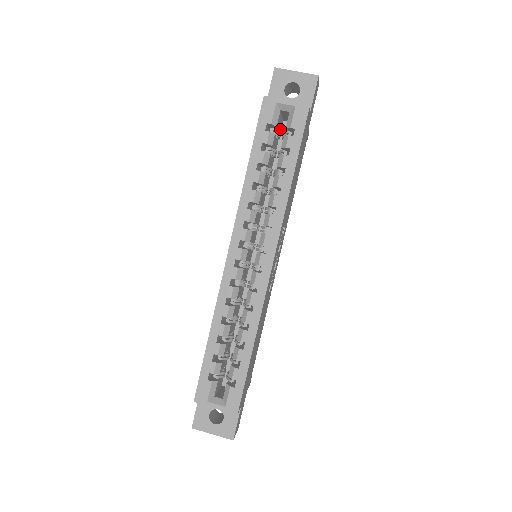
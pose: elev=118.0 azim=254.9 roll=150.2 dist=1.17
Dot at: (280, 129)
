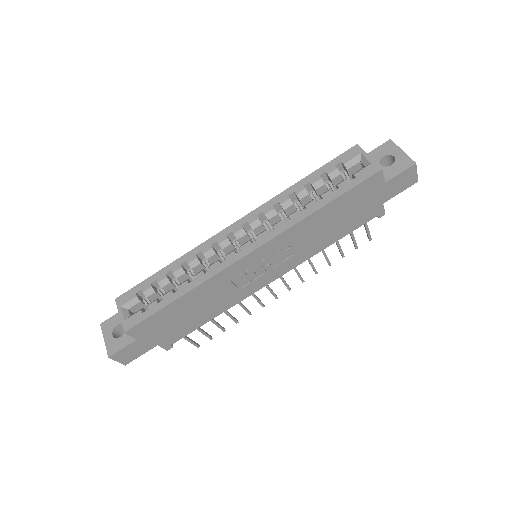
Dot at: occluded
